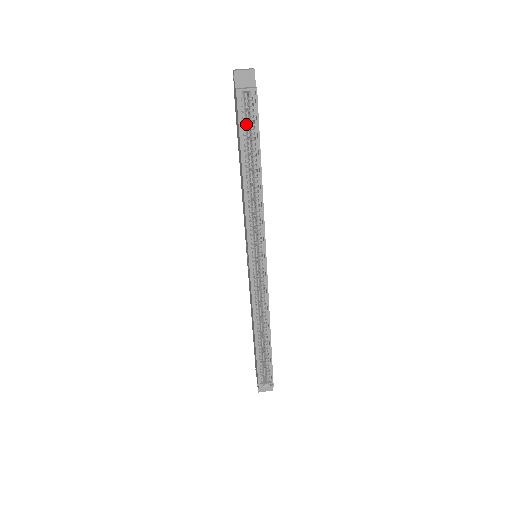
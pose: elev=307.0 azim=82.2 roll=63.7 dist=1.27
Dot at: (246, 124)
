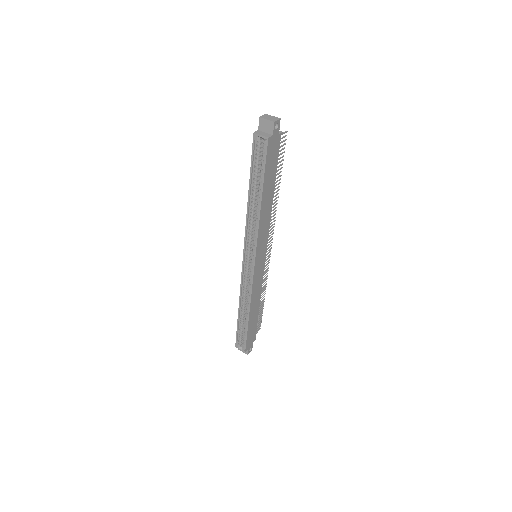
Dot at: occluded
